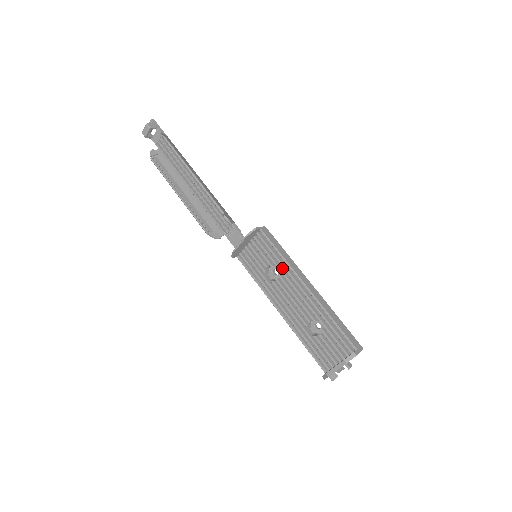
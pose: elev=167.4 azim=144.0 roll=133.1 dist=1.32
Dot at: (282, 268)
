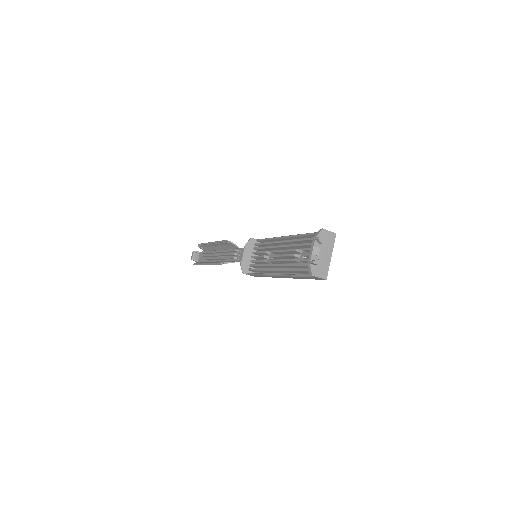
Dot at: occluded
